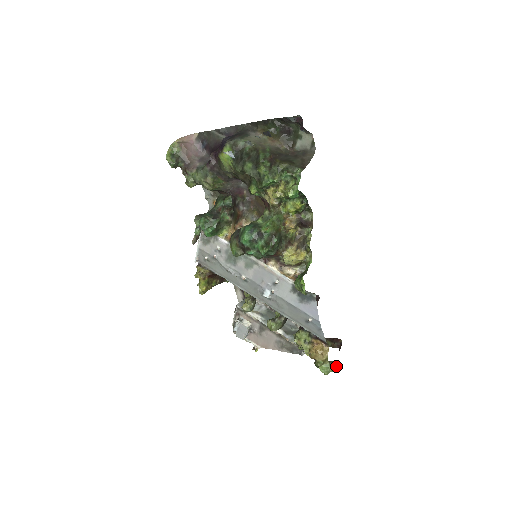
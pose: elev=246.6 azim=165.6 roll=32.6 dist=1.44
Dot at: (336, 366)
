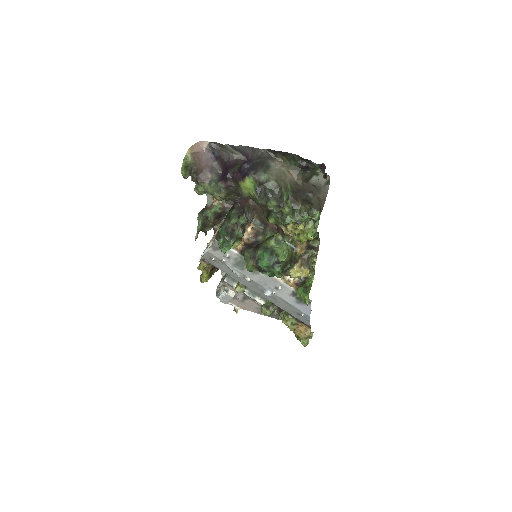
Dot at: (310, 336)
